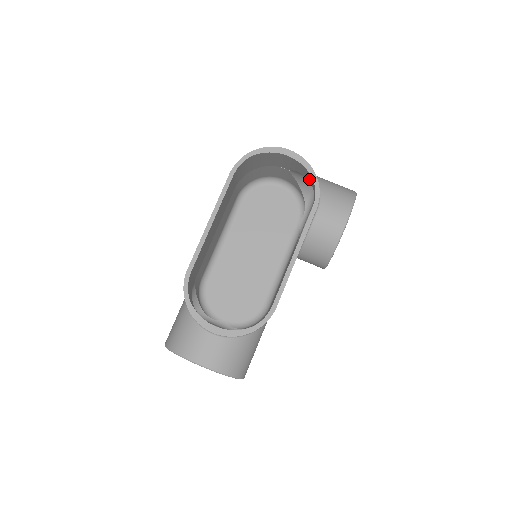
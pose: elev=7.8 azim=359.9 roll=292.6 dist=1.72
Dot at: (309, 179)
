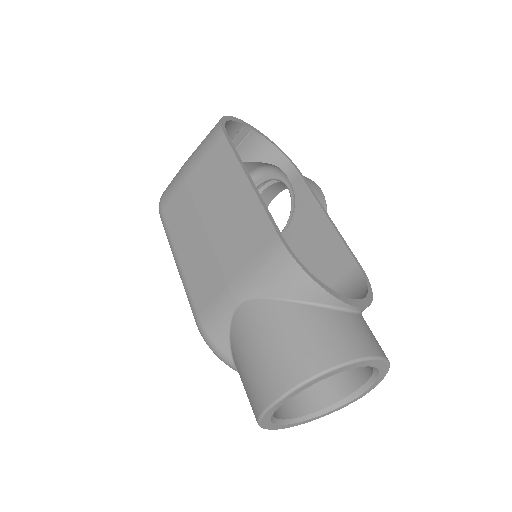
Dot at: (264, 159)
